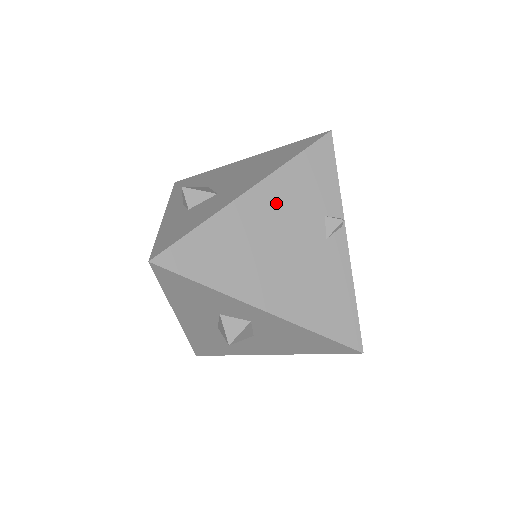
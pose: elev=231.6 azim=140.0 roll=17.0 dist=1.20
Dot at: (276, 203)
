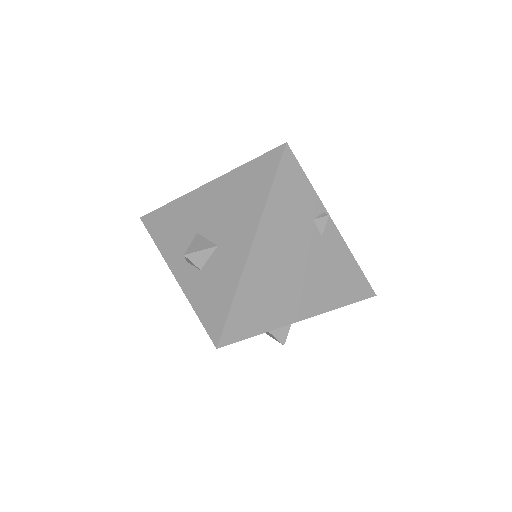
Dot at: (276, 237)
